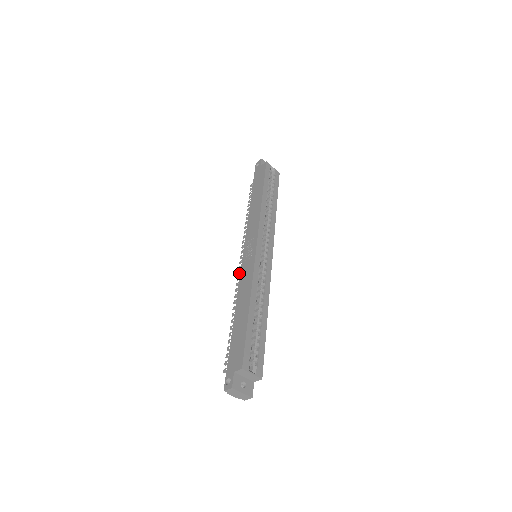
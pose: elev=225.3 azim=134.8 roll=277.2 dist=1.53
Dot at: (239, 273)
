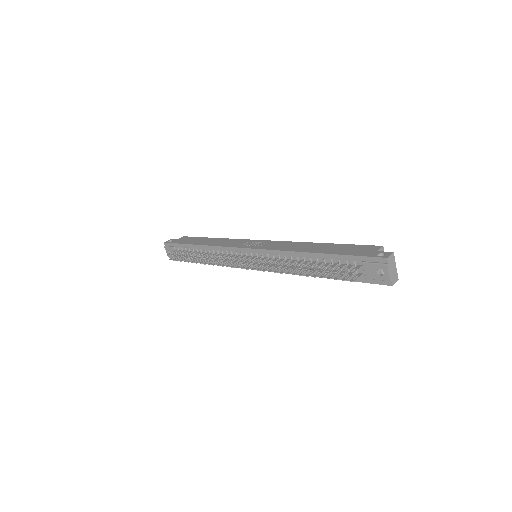
Dot at: occluded
